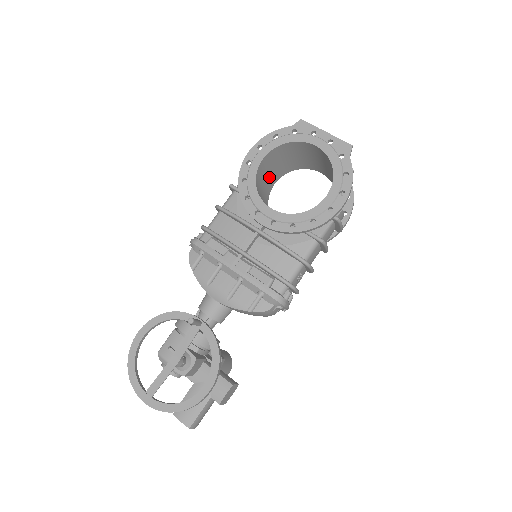
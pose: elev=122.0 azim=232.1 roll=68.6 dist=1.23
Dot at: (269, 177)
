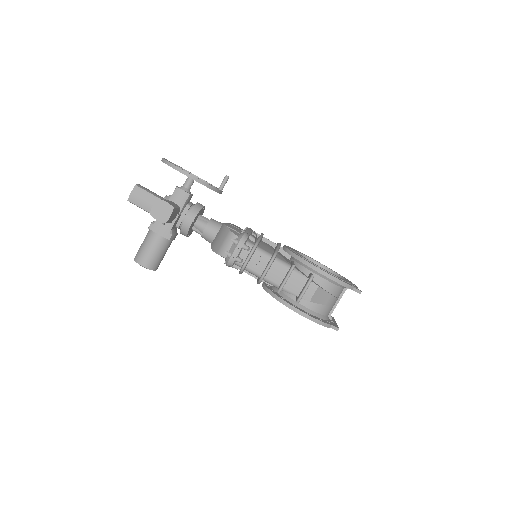
Dot at: occluded
